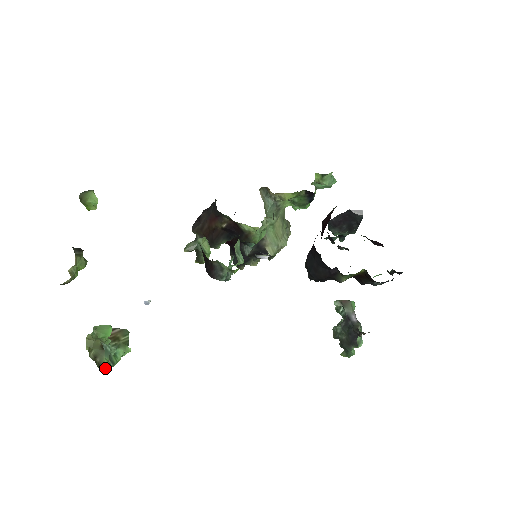
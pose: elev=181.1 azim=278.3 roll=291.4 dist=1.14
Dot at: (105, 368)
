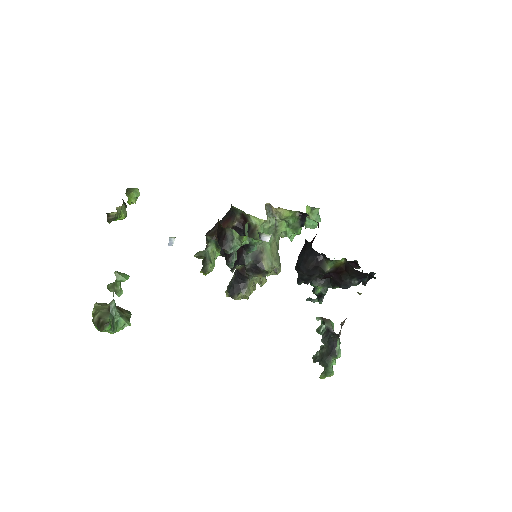
Dot at: (107, 326)
